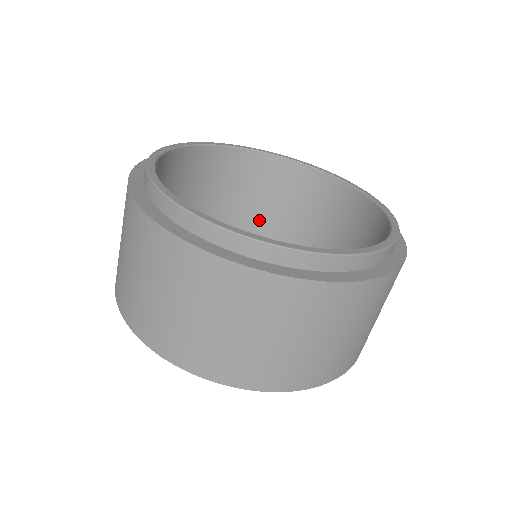
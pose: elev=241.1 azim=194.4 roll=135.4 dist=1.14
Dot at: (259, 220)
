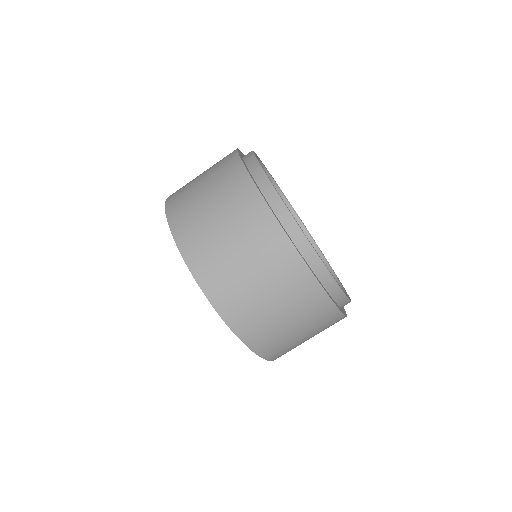
Dot at: occluded
